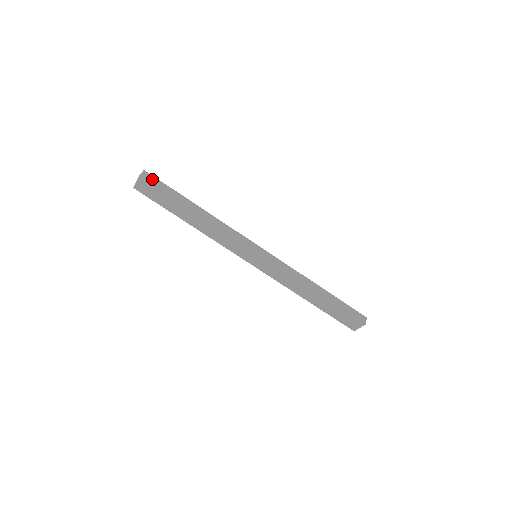
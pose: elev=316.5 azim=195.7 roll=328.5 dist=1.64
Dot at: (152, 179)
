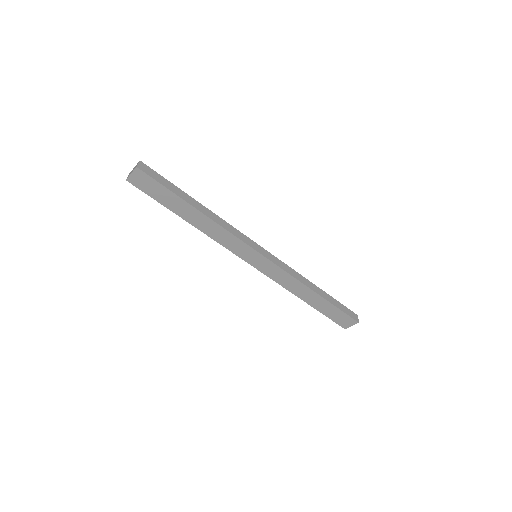
Dot at: (150, 171)
